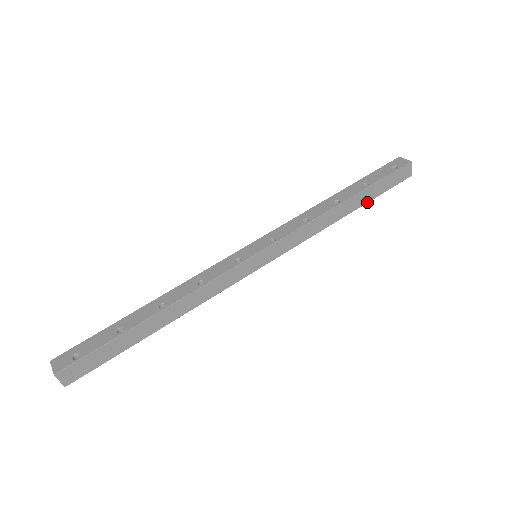
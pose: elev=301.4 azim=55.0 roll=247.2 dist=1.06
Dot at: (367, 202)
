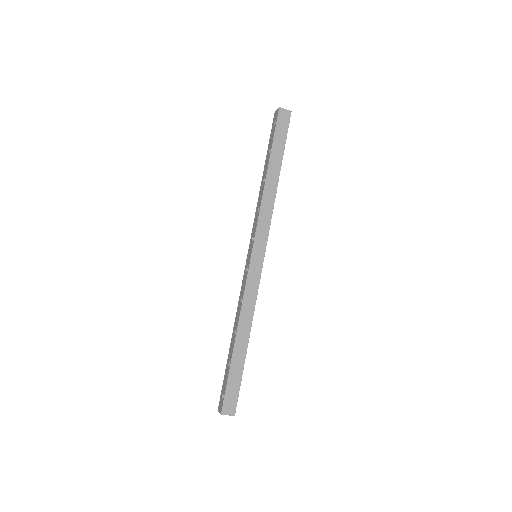
Dot at: (282, 157)
